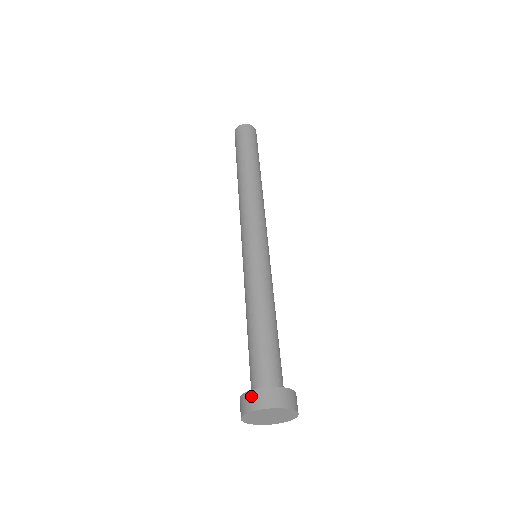
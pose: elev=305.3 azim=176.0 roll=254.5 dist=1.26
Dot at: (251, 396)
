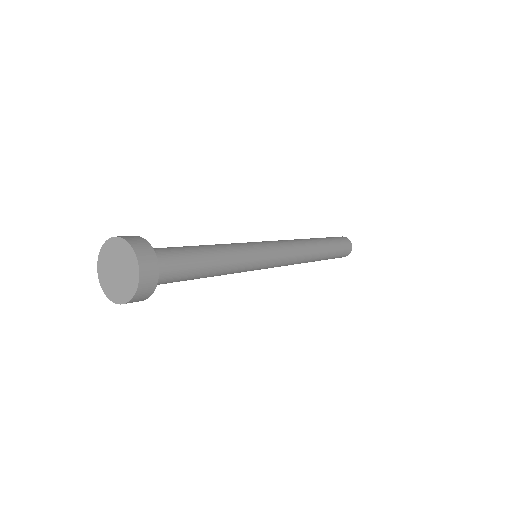
Dot at: (133, 236)
